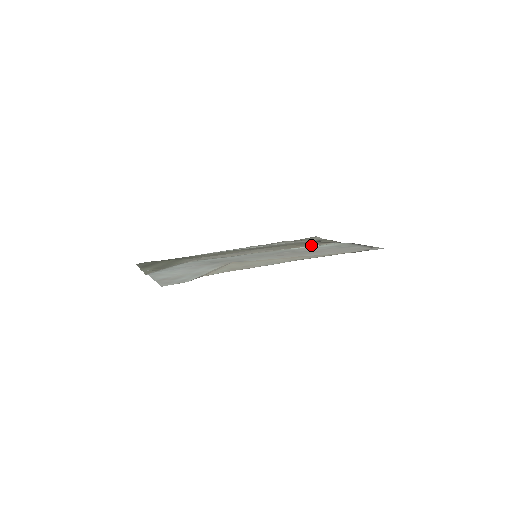
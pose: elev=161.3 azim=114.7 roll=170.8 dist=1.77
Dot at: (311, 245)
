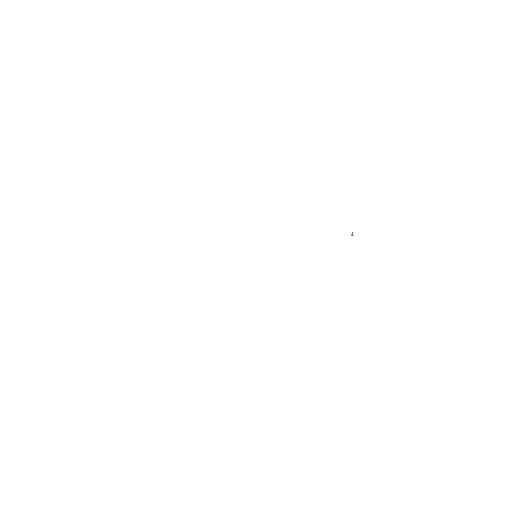
Dot at: occluded
